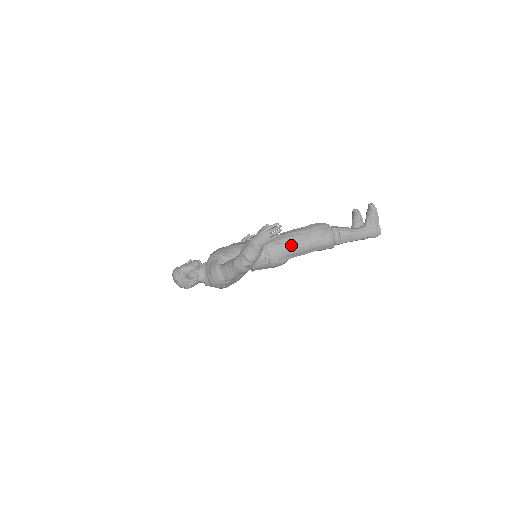
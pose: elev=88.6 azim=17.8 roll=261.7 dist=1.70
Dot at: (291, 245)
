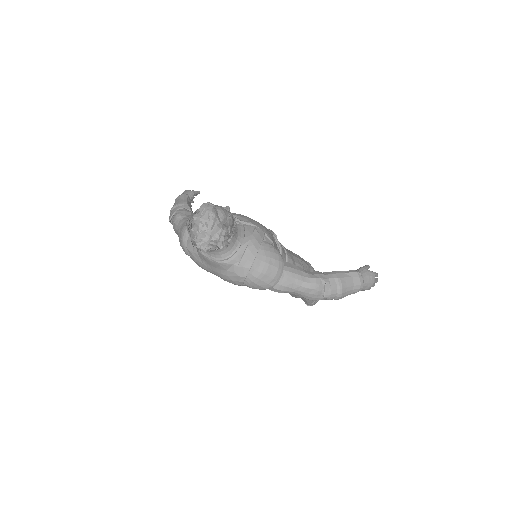
Dot at: occluded
